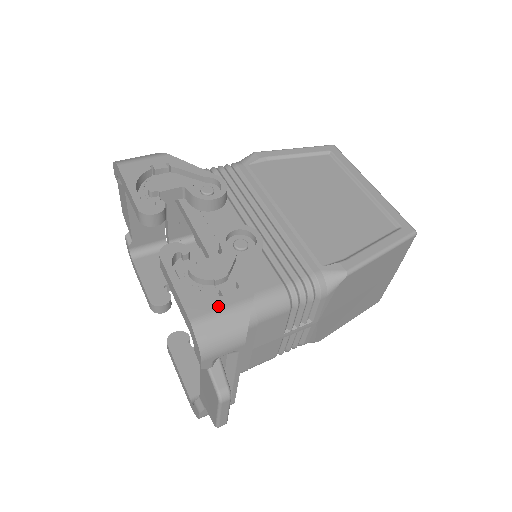
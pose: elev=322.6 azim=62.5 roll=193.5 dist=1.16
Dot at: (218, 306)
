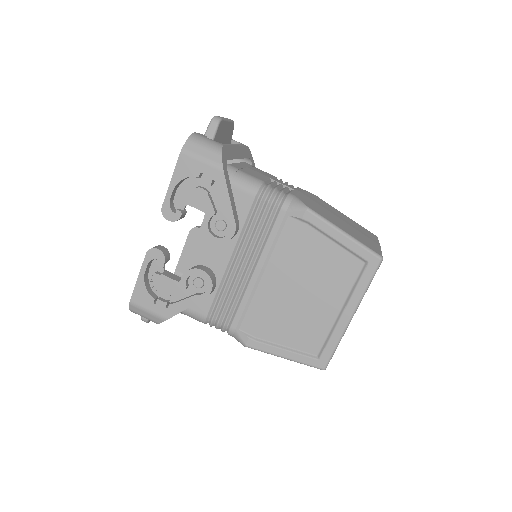
Dot at: (148, 307)
